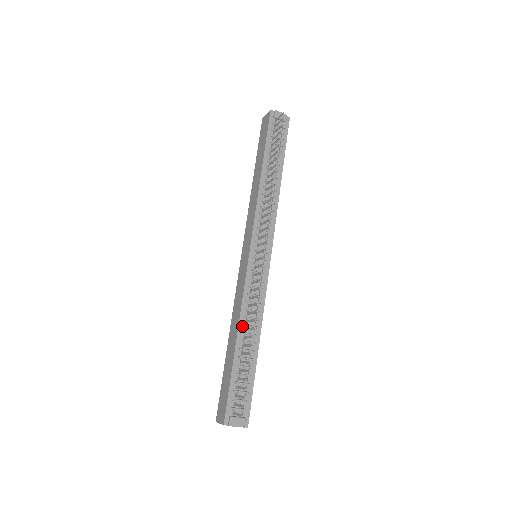
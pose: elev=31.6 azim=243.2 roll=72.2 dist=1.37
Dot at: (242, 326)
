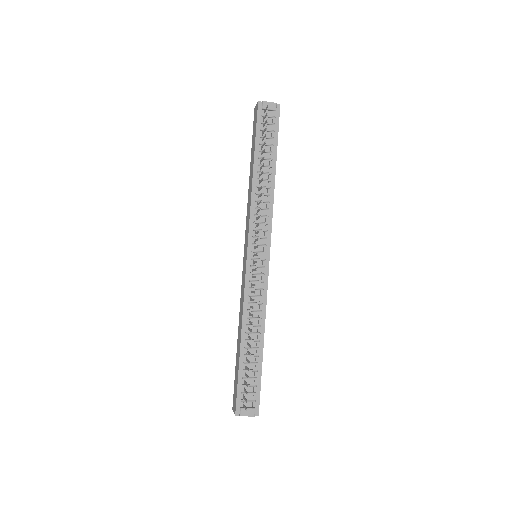
Dot at: (245, 326)
